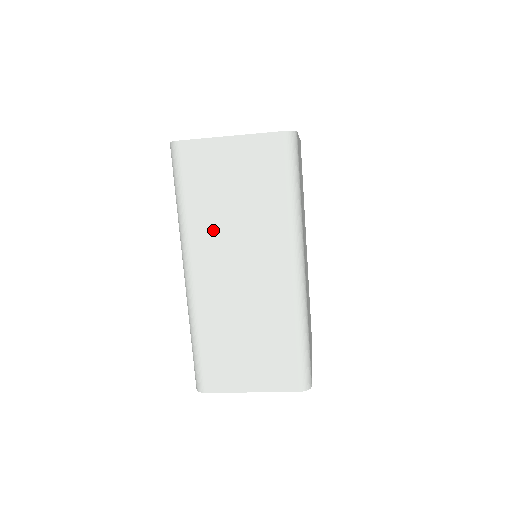
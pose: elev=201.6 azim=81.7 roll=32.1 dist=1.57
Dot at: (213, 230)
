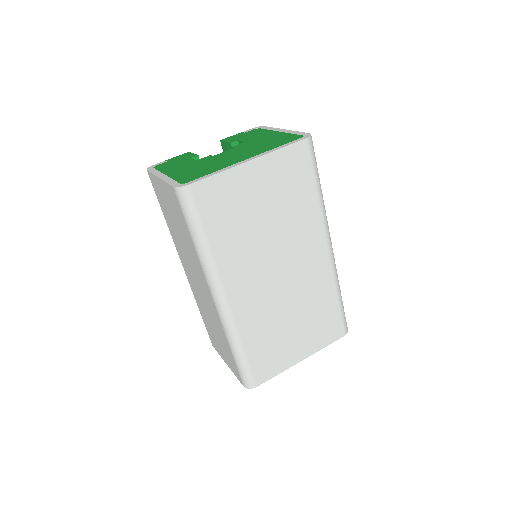
Dot at: (179, 244)
